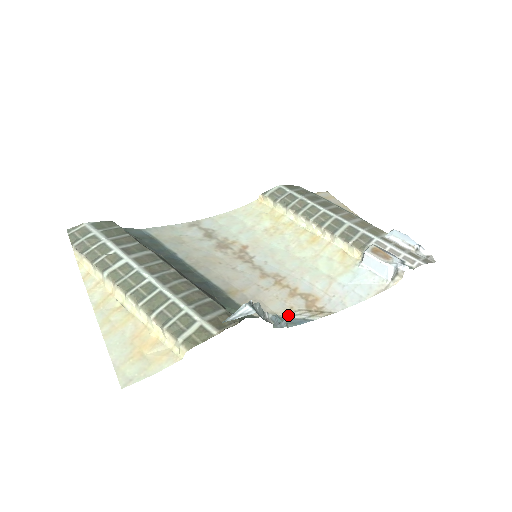
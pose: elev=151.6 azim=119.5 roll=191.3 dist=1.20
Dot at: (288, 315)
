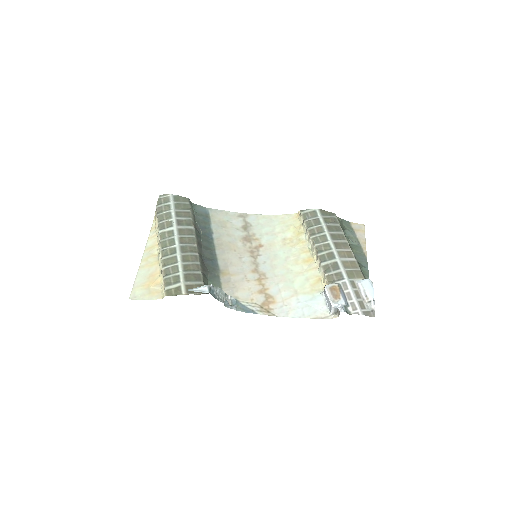
Dot at: (245, 303)
